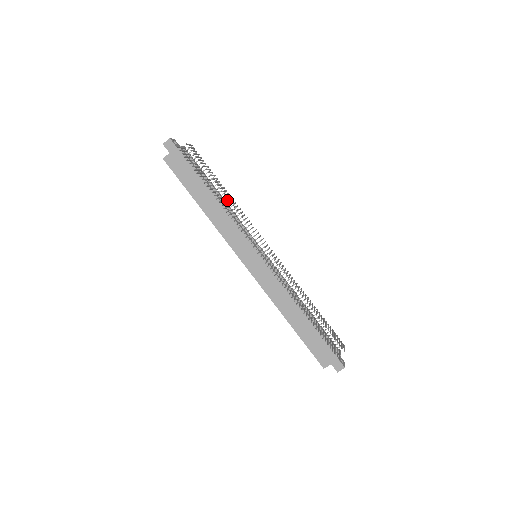
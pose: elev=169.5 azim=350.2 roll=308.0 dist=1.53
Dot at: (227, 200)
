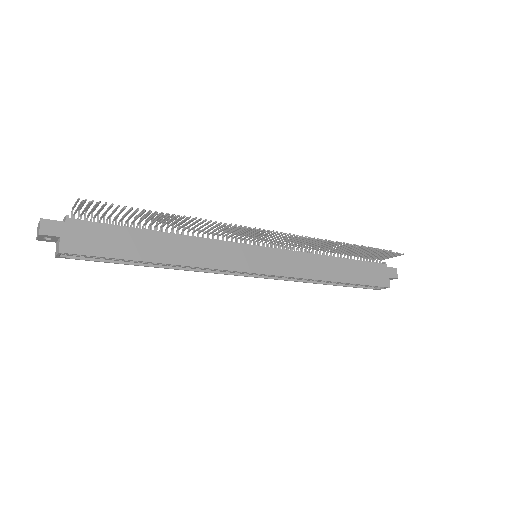
Dot at: occluded
